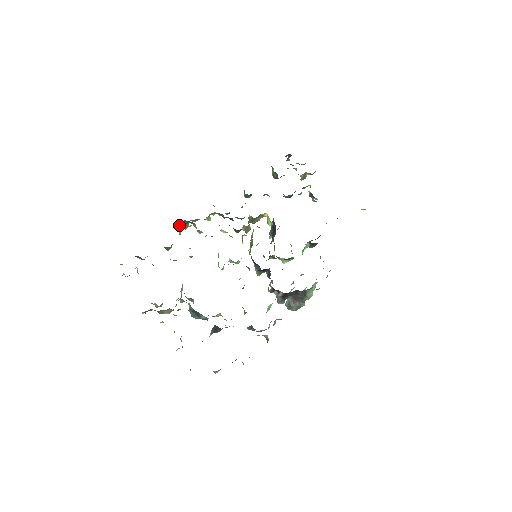
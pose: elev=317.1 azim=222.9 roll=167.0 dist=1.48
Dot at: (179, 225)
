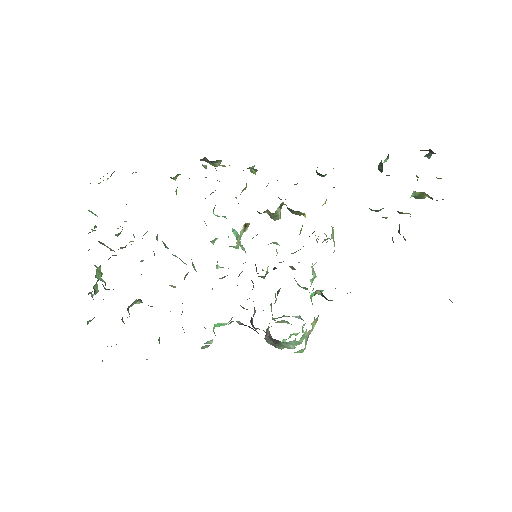
Dot at: occluded
